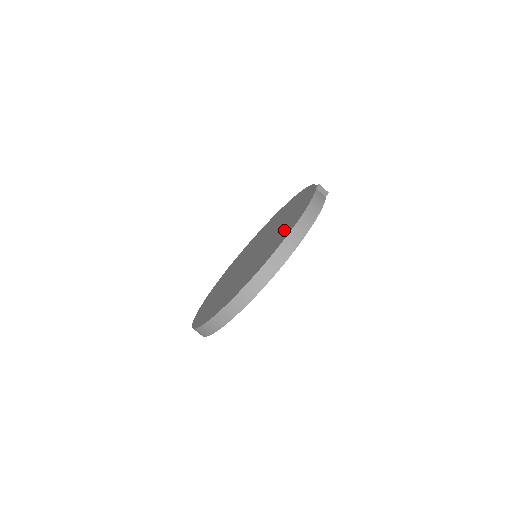
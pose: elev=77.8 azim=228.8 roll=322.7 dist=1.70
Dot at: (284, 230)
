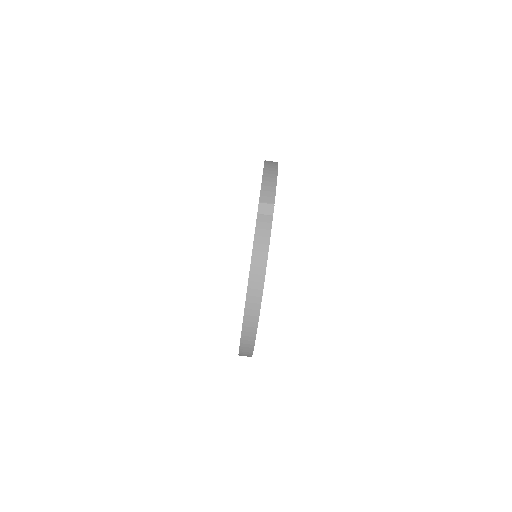
Dot at: occluded
